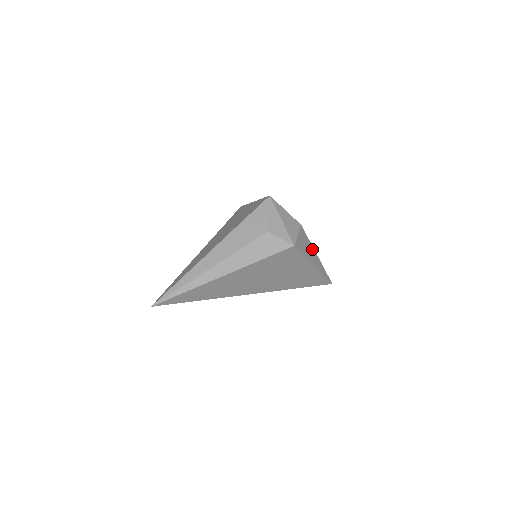
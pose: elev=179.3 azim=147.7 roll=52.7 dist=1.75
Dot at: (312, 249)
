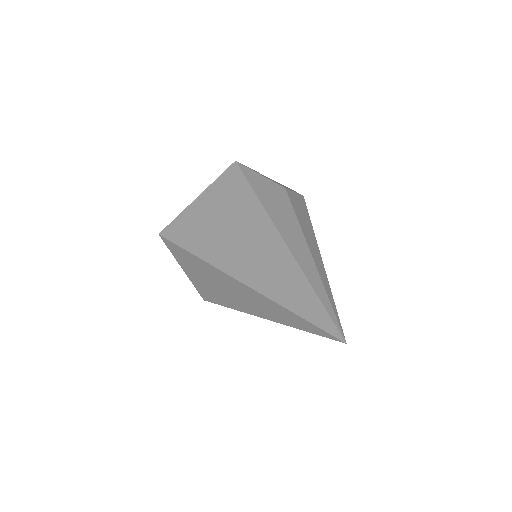
Dot at: occluded
